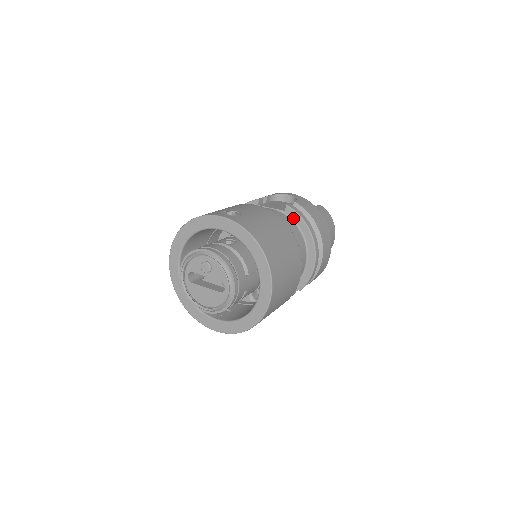
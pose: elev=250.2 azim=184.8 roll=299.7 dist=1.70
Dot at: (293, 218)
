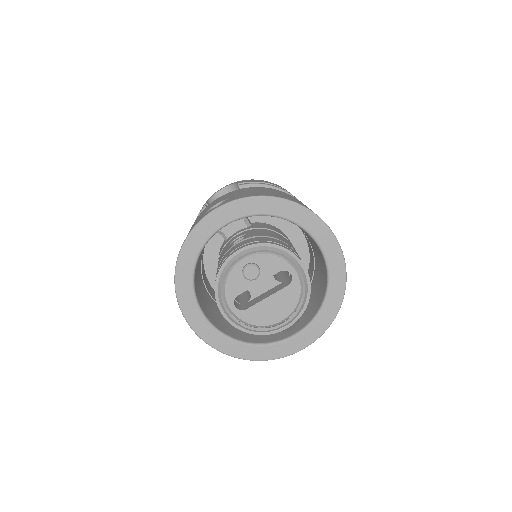
Dot at: occluded
